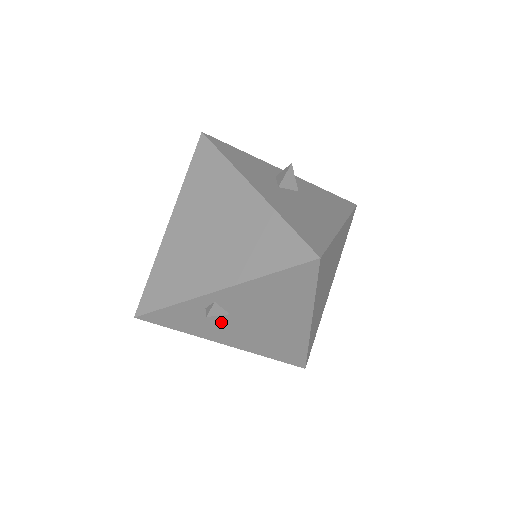
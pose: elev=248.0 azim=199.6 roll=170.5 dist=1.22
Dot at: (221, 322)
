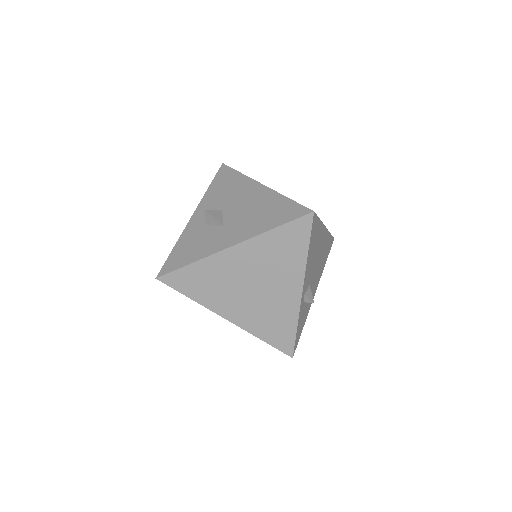
Dot at: occluded
